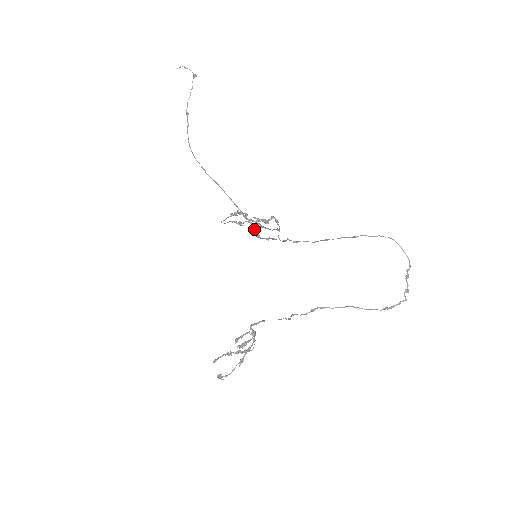
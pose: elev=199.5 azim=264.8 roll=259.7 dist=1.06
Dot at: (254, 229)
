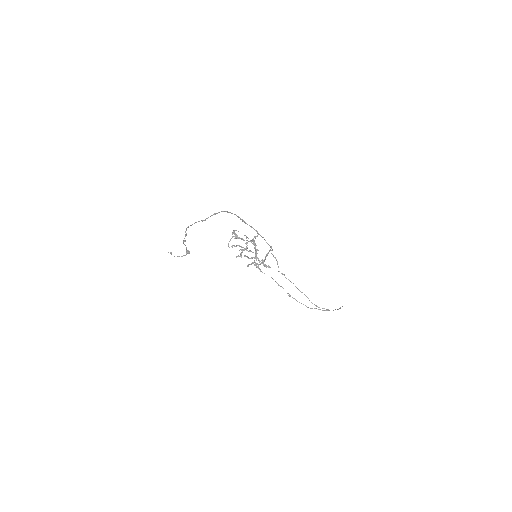
Dot at: occluded
